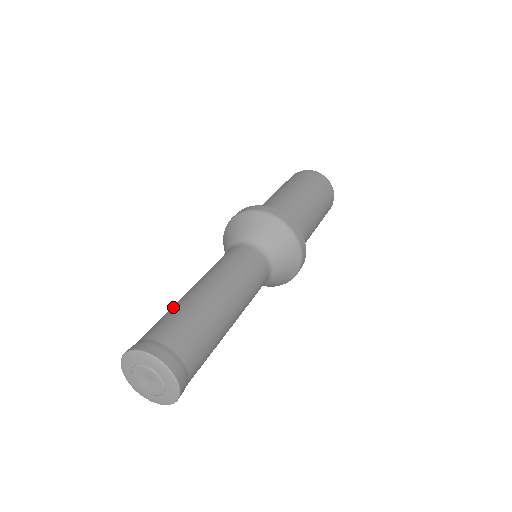
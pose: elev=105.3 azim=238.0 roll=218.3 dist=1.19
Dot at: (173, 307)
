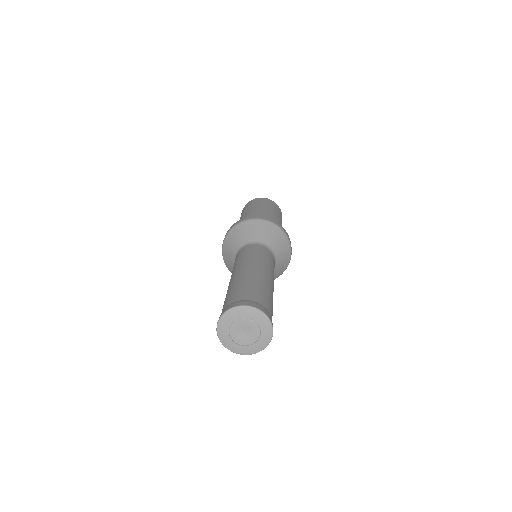
Dot at: (252, 280)
